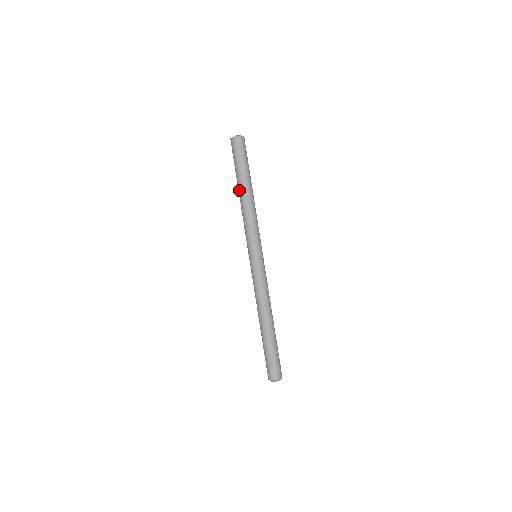
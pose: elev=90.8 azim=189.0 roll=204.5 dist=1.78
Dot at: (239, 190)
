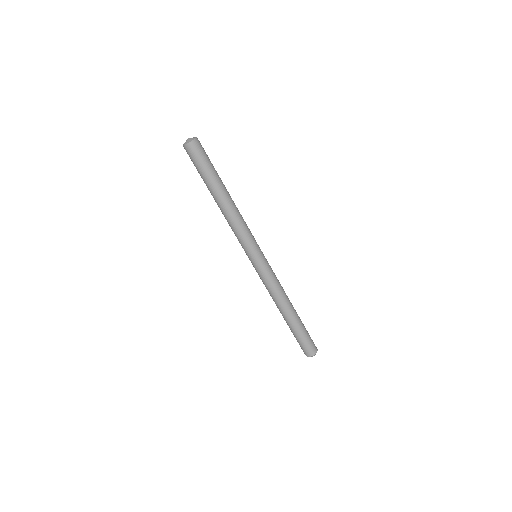
Dot at: occluded
